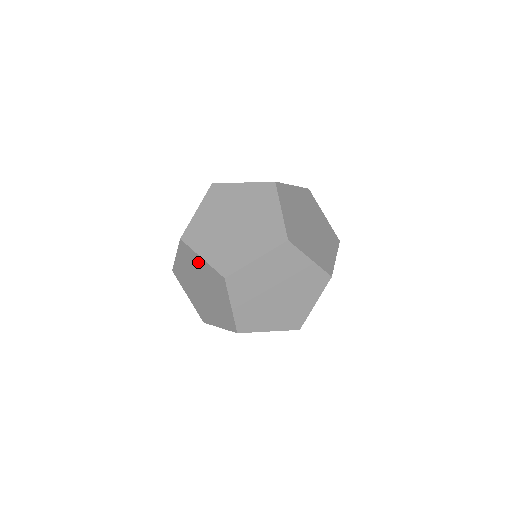
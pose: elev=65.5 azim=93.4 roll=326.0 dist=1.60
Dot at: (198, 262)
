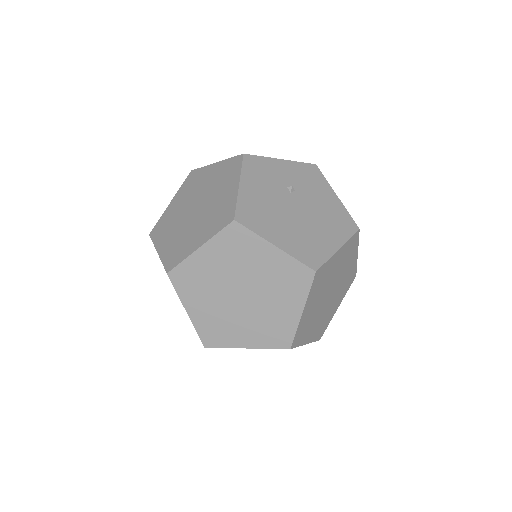
Dot at: occluded
